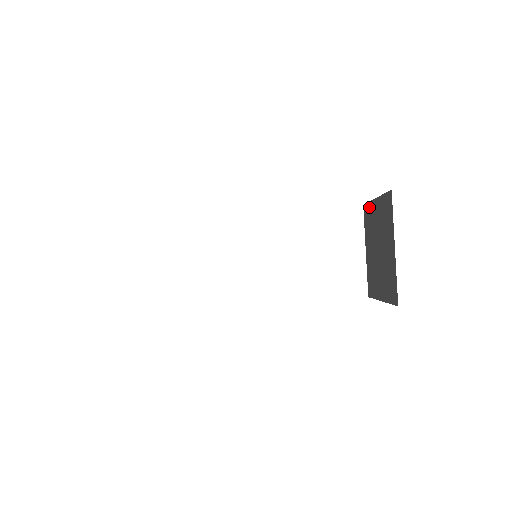
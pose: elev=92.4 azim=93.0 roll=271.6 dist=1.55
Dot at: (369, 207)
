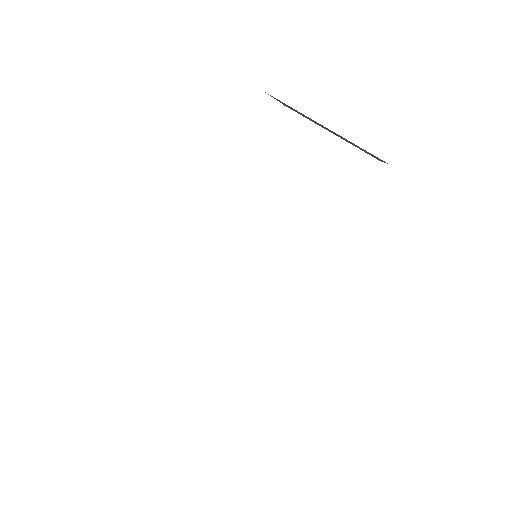
Dot at: occluded
